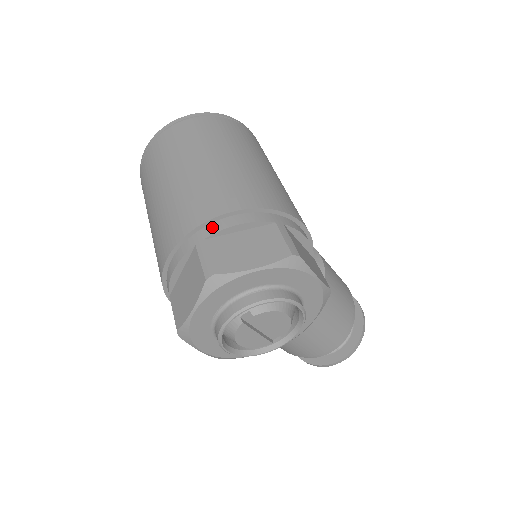
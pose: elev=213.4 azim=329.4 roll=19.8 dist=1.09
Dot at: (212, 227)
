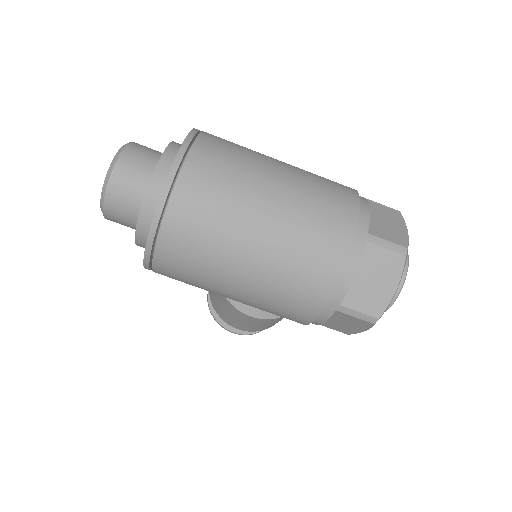
Dot at: (362, 220)
